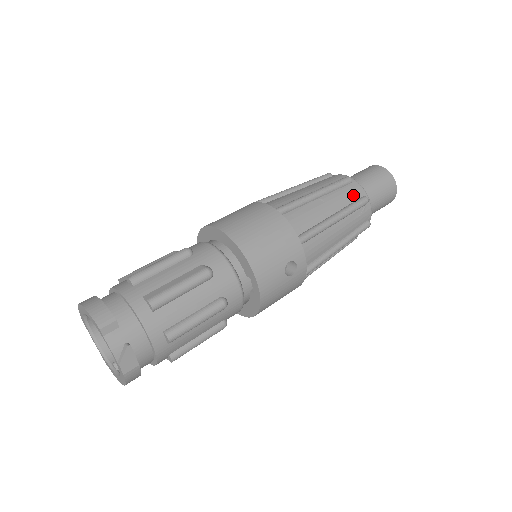
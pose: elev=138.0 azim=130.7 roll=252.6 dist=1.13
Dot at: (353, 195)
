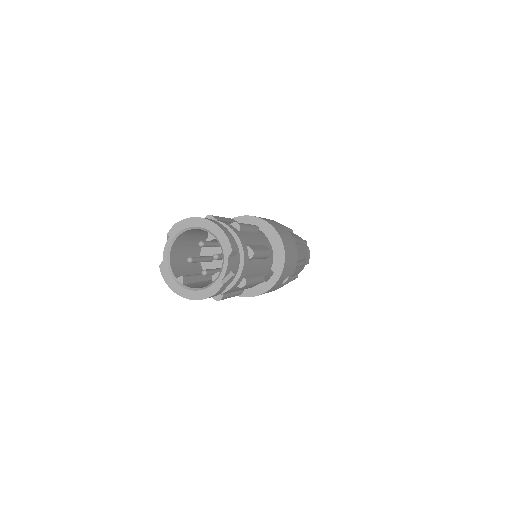
Dot at: (306, 254)
